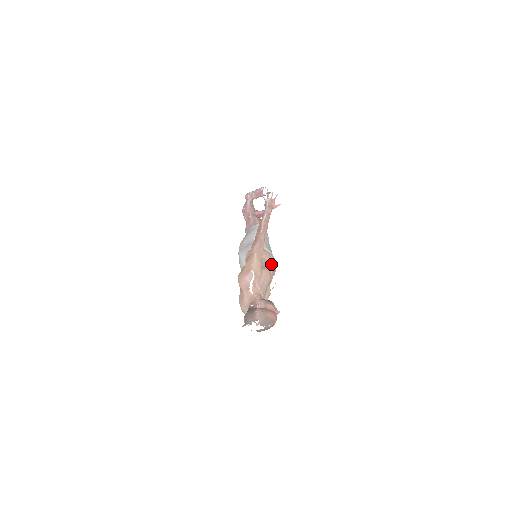
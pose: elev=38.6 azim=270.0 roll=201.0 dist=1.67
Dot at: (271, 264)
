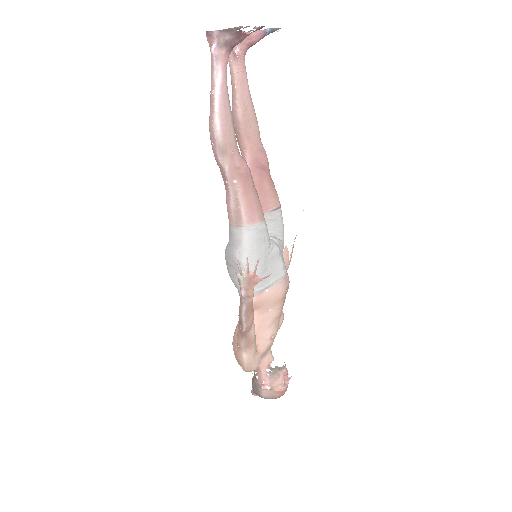
Dot at: (276, 308)
